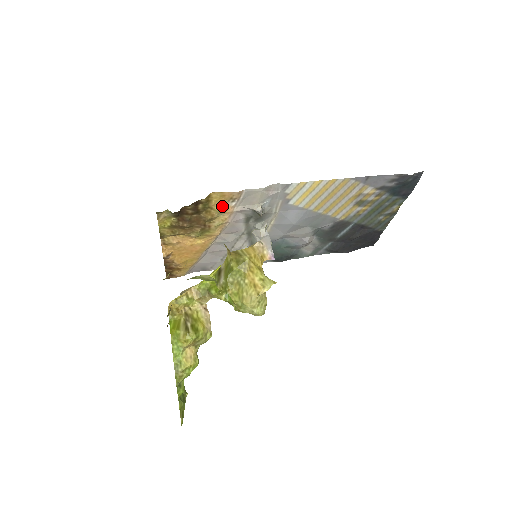
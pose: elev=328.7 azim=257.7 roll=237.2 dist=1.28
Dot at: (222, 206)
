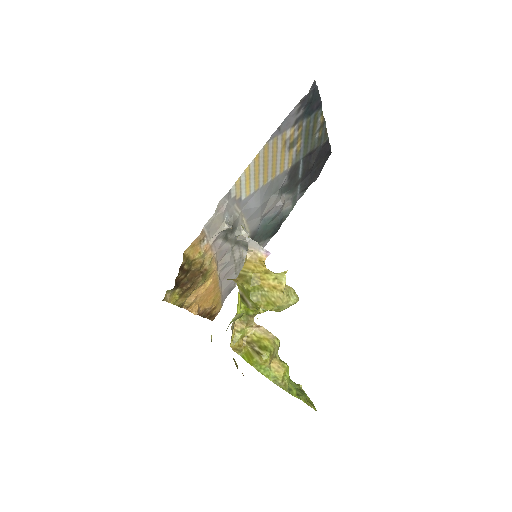
Dot at: (200, 251)
